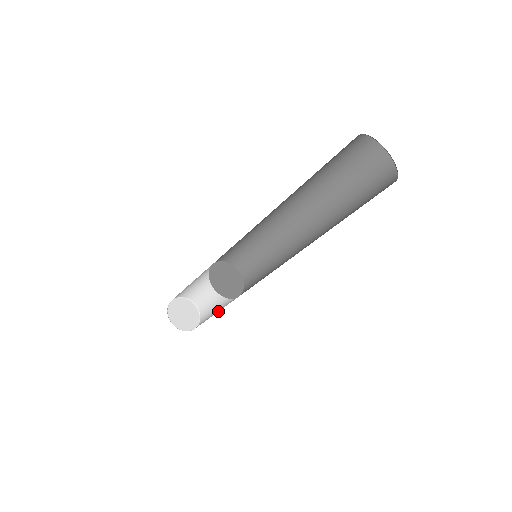
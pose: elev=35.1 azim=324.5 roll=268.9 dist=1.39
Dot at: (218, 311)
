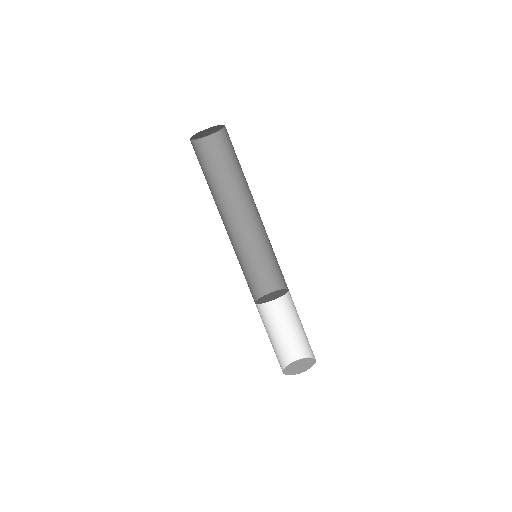
Dot at: occluded
